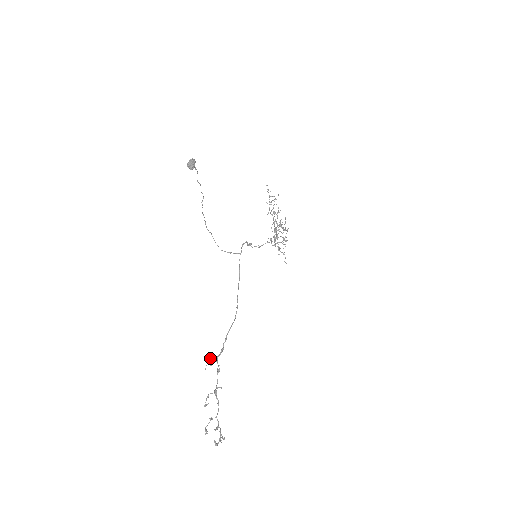
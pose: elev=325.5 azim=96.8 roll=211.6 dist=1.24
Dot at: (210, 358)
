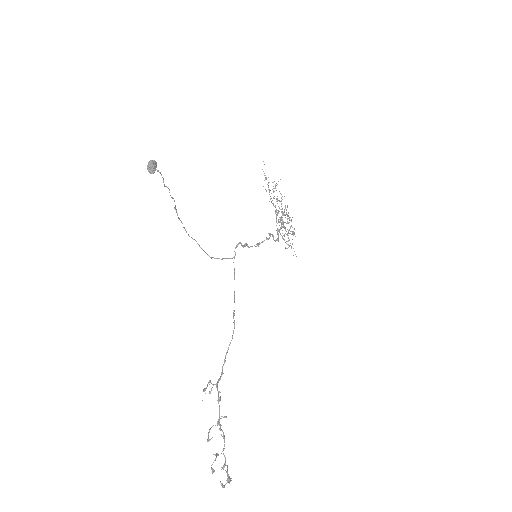
Dot at: (206, 387)
